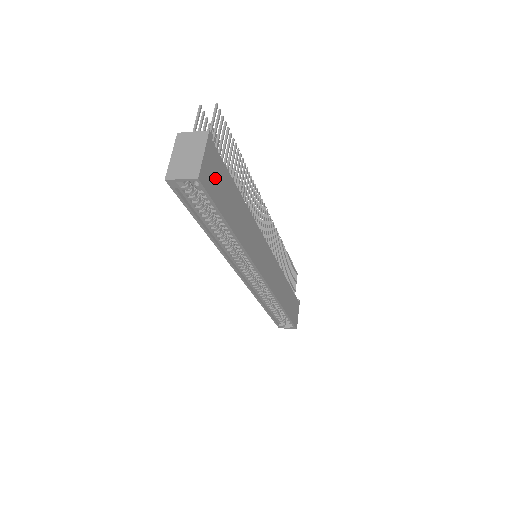
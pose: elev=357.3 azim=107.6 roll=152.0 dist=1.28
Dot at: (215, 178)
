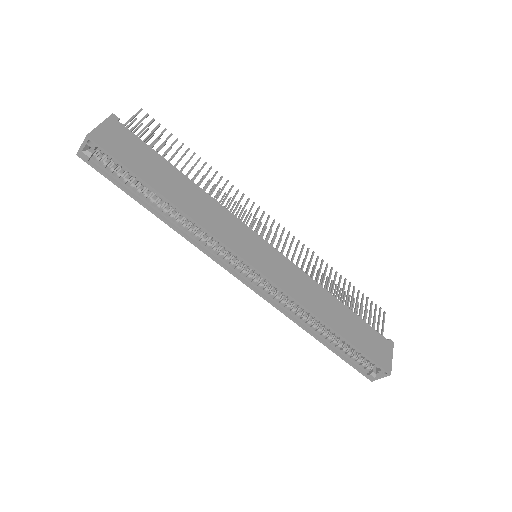
Dot at: (123, 146)
